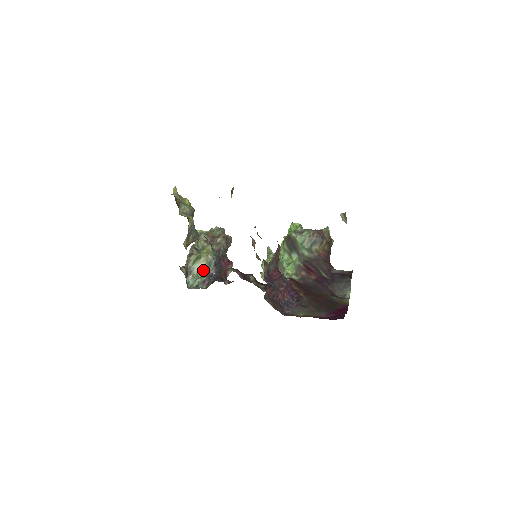
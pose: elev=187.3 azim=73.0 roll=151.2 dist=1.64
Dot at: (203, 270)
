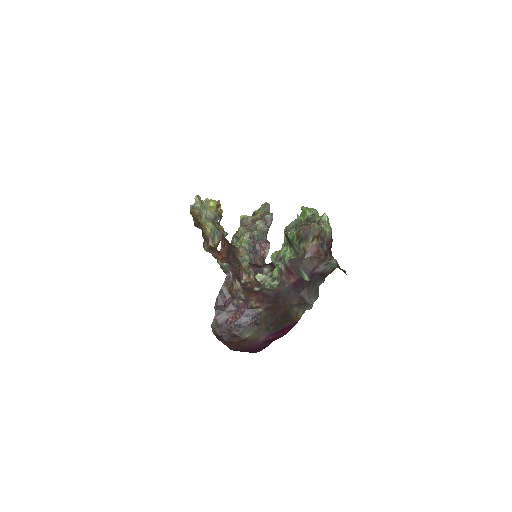
Dot at: occluded
